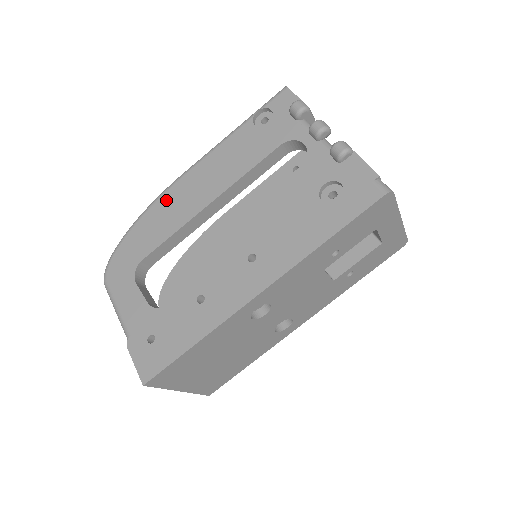
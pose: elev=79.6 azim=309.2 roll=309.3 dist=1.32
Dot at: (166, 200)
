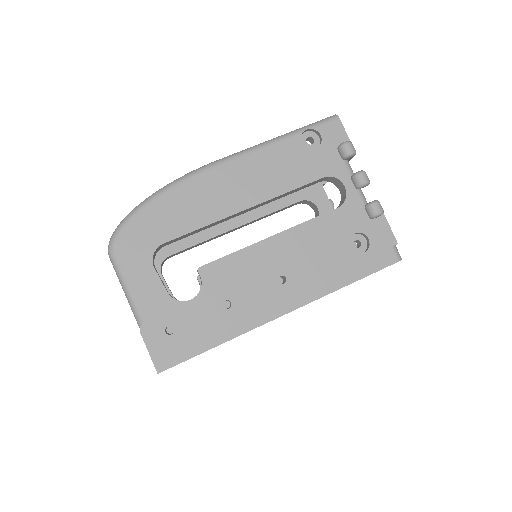
Dot at: (197, 185)
